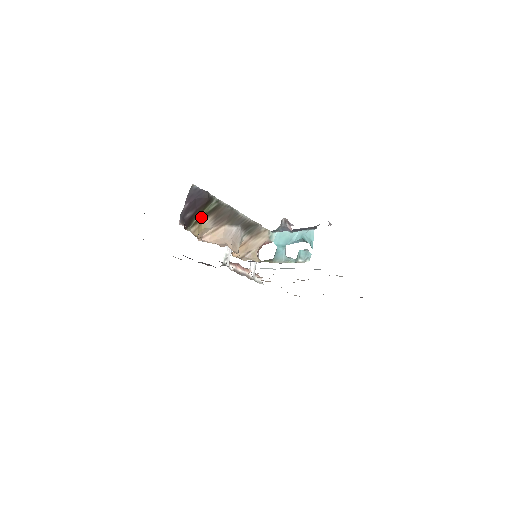
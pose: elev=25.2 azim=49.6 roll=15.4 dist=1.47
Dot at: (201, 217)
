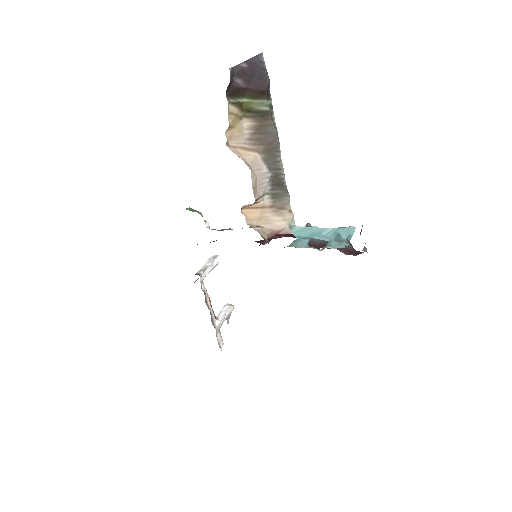
Dot at: (245, 108)
